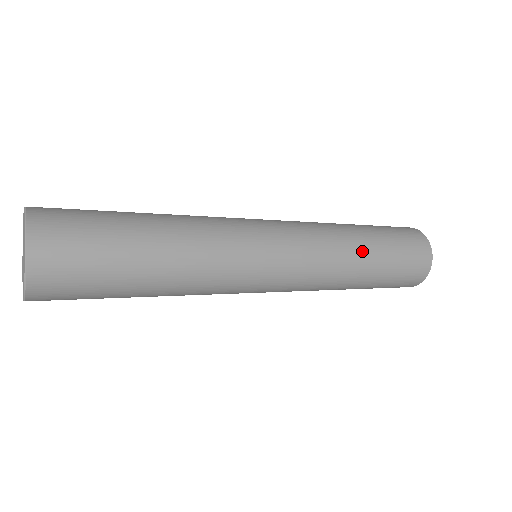
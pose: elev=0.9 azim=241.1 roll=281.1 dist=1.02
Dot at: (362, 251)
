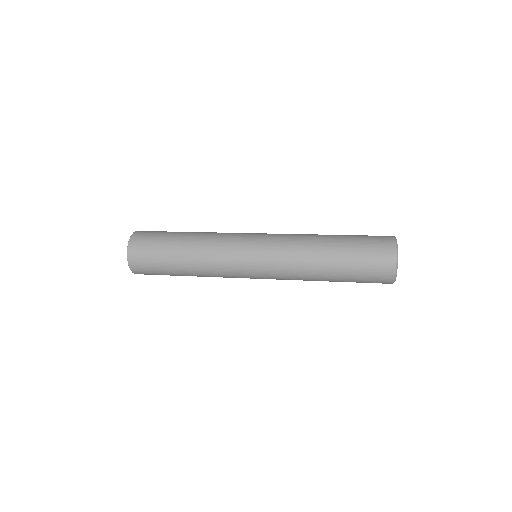
Dot at: (322, 266)
